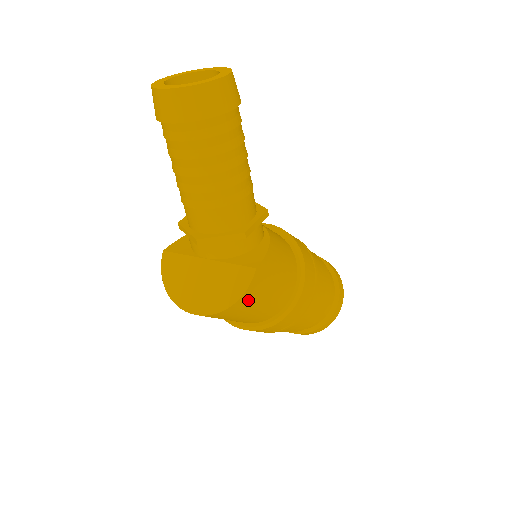
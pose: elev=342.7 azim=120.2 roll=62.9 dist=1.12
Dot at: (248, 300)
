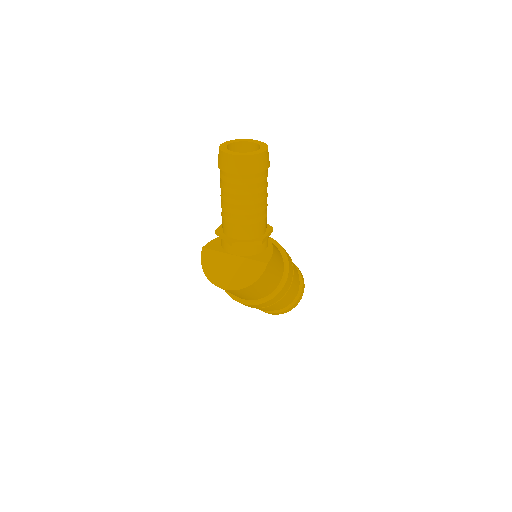
Dot at: (259, 283)
